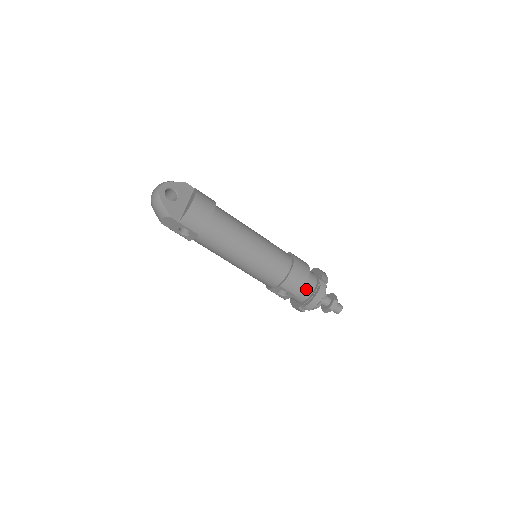
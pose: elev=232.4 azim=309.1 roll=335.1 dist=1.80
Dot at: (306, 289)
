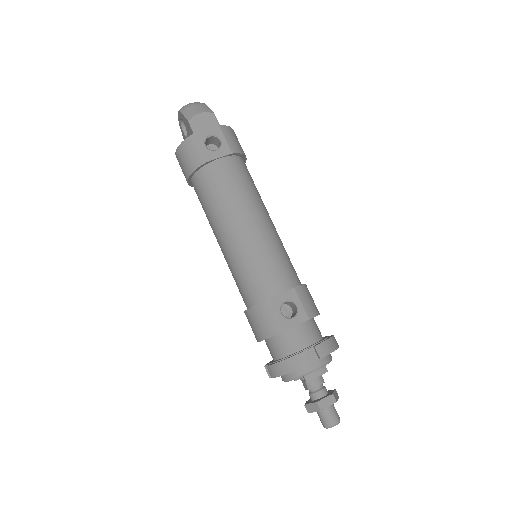
Dot at: (316, 327)
